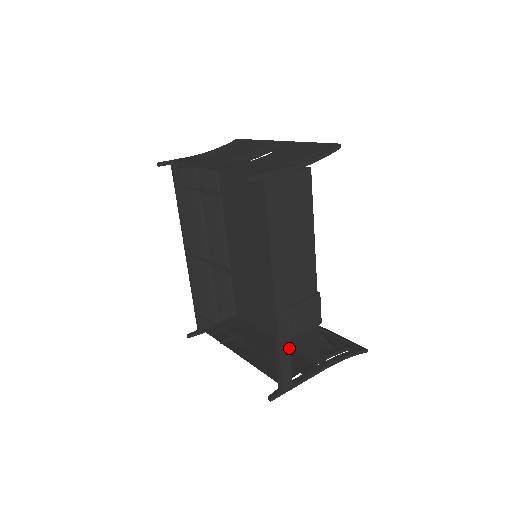
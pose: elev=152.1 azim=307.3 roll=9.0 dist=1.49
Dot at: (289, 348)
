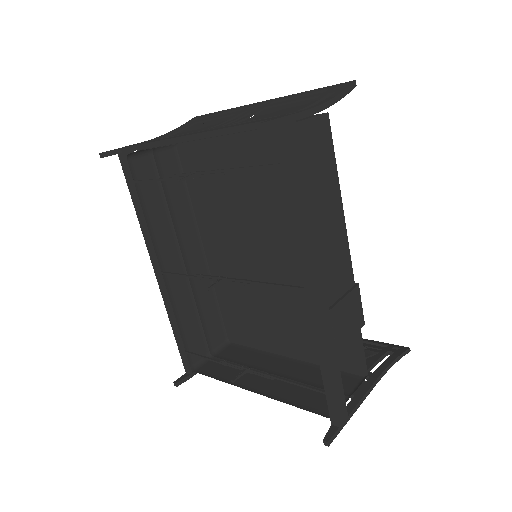
Dot at: (338, 366)
